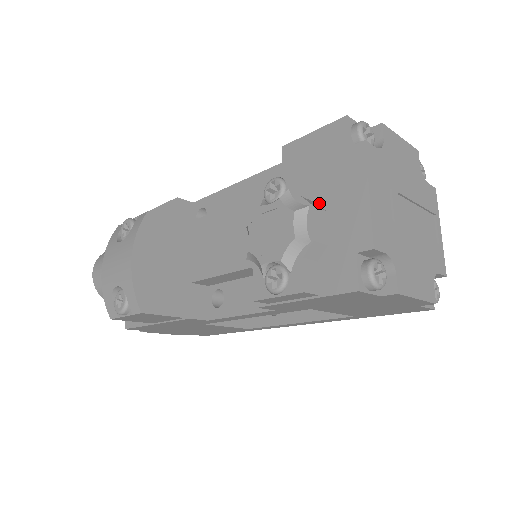
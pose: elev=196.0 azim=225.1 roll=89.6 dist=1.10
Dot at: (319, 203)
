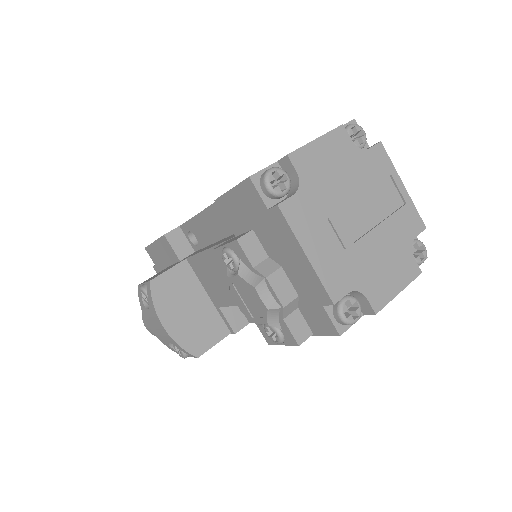
Dot at: (272, 259)
